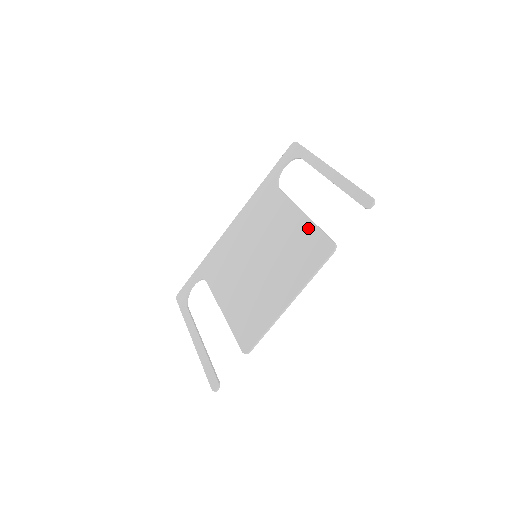
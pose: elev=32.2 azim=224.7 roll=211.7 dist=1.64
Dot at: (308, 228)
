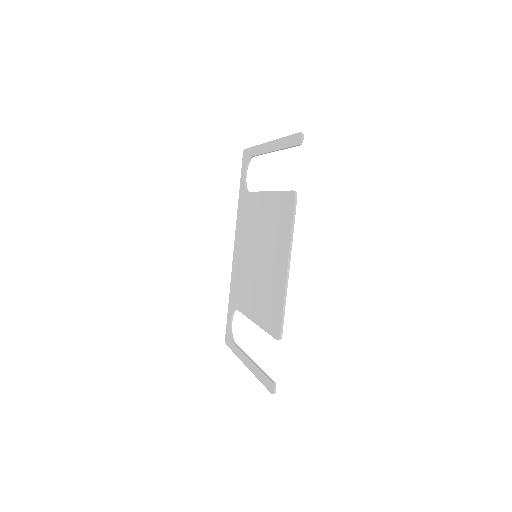
Dot at: (274, 199)
